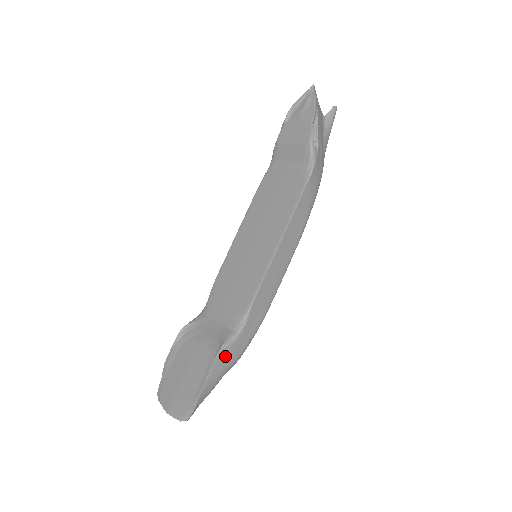
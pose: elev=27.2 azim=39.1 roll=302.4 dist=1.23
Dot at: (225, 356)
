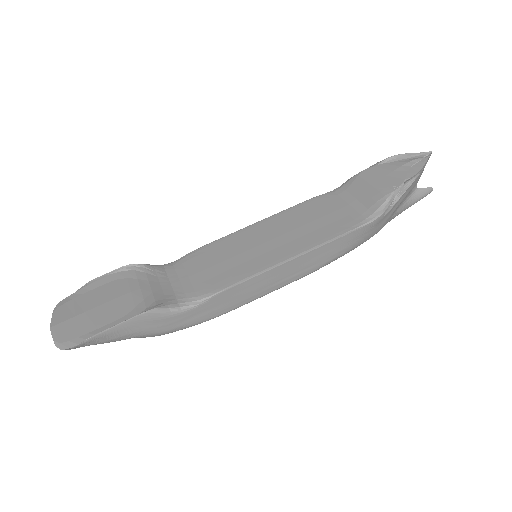
Dot at: (151, 320)
